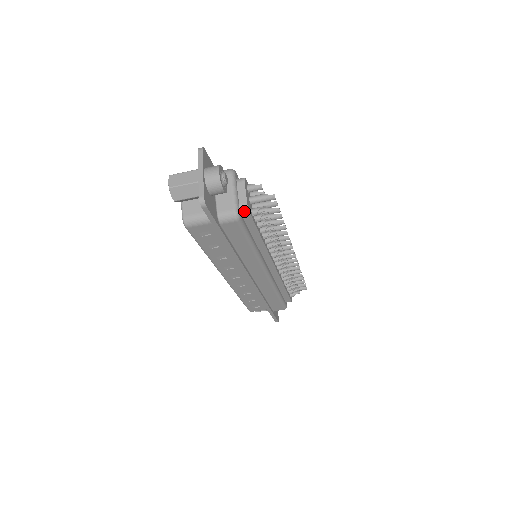
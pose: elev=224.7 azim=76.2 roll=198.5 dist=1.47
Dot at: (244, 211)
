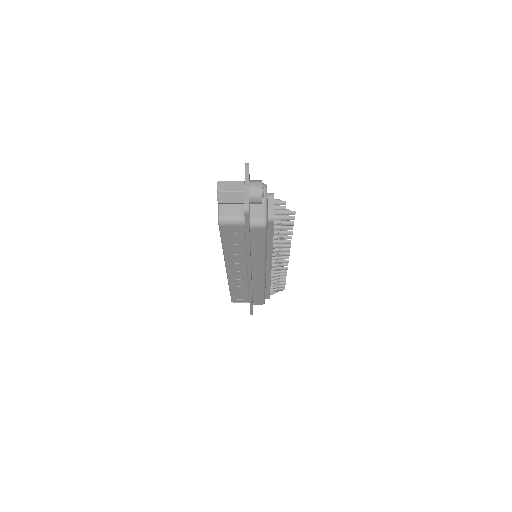
Dot at: (270, 220)
